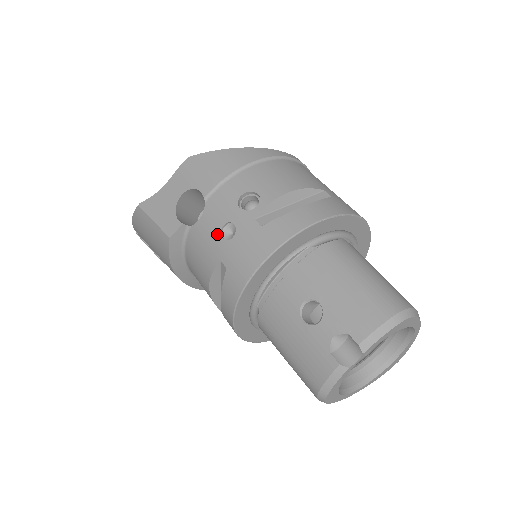
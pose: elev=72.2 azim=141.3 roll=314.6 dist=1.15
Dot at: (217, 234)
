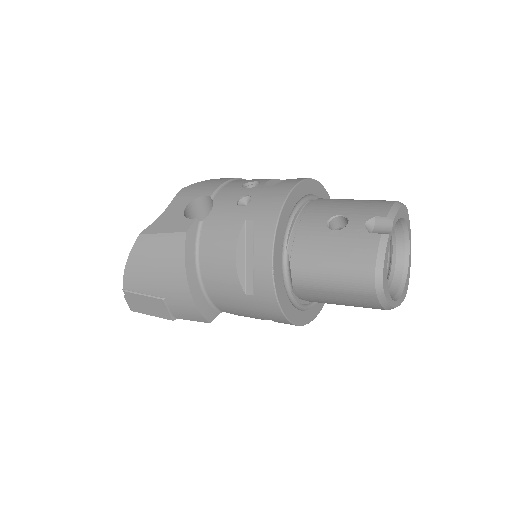
Dot at: (234, 207)
